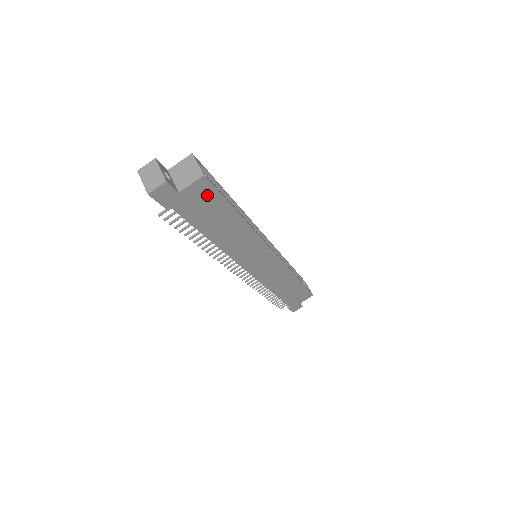
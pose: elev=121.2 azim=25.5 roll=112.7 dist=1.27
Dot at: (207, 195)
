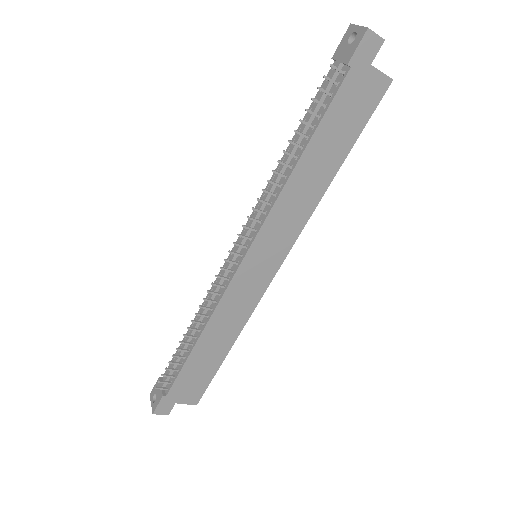
Dot at: (368, 102)
